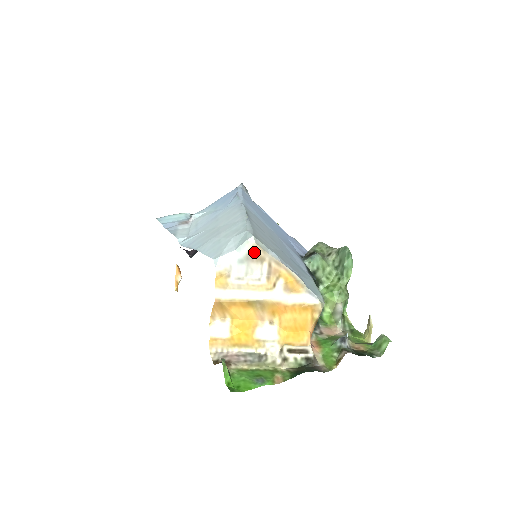
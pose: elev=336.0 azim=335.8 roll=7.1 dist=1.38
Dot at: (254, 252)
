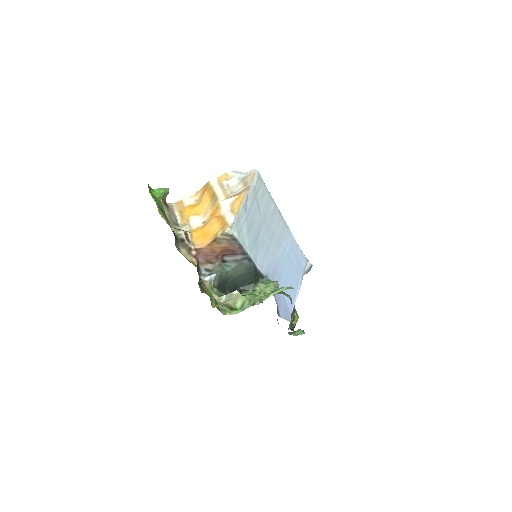
Dot at: (249, 177)
